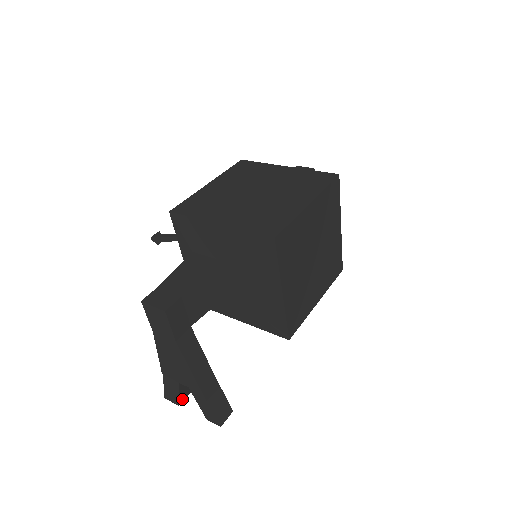
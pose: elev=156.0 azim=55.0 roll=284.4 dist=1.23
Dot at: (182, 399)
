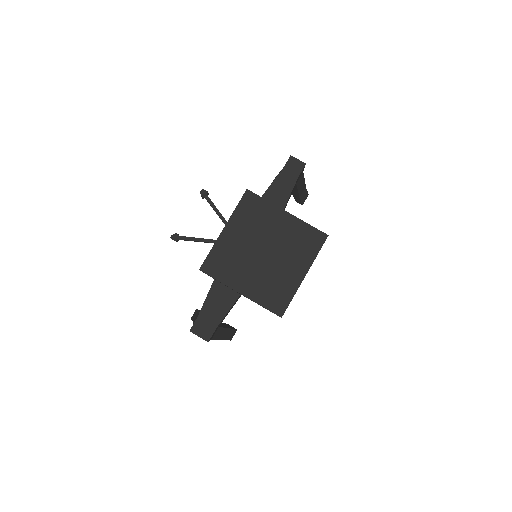
Dot at: occluded
